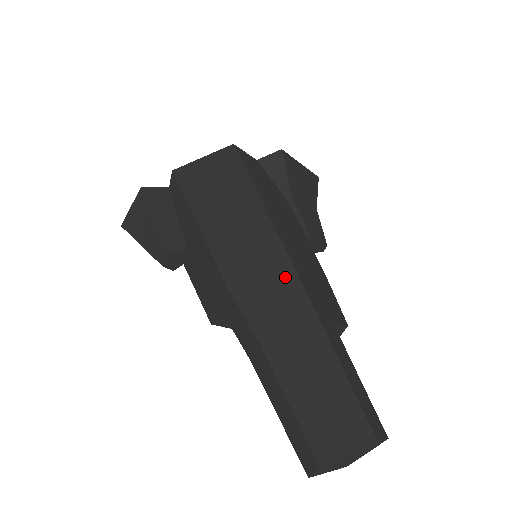
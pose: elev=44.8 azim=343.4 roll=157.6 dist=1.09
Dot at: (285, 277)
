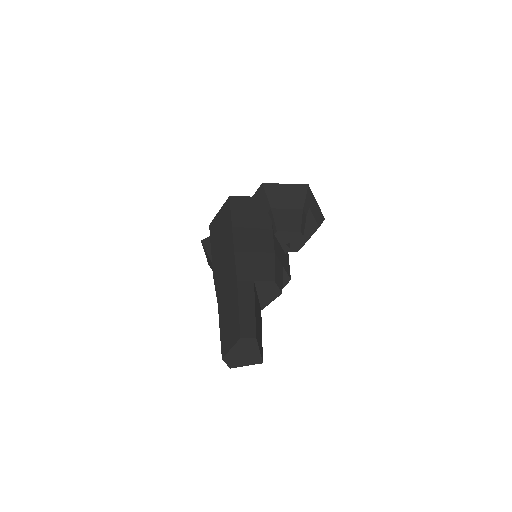
Dot at: (231, 265)
